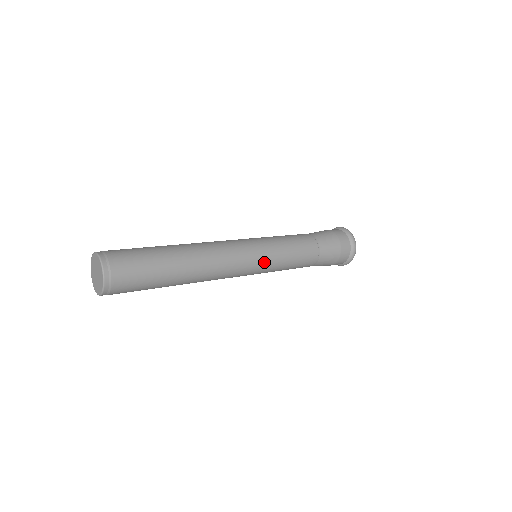
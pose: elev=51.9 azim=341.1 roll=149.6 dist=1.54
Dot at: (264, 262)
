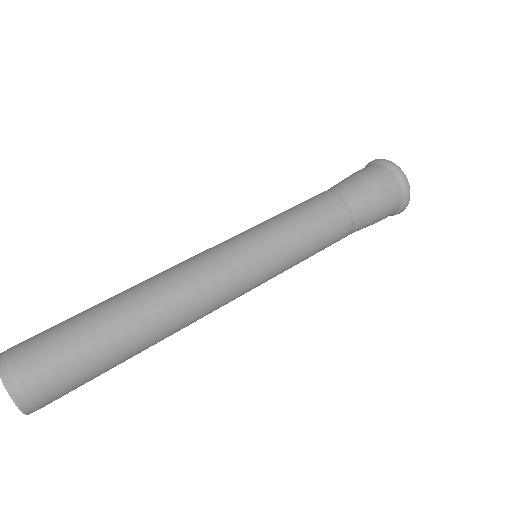
Dot at: (265, 261)
